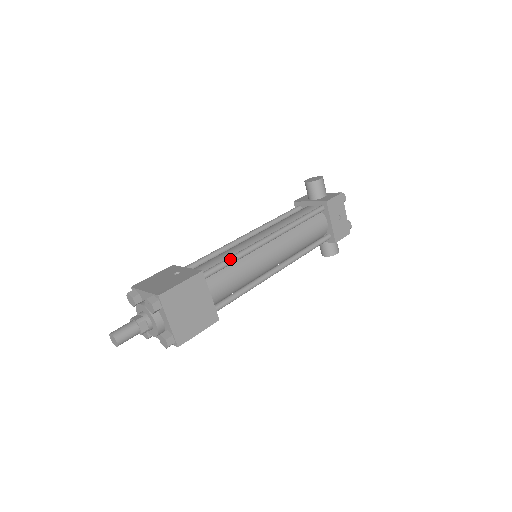
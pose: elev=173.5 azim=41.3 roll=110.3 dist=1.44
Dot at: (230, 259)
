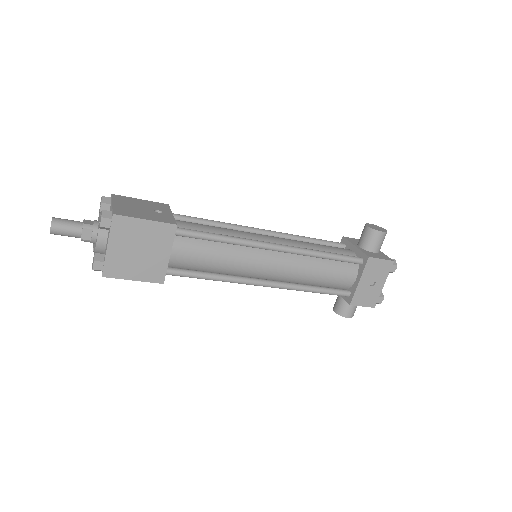
Dot at: (218, 236)
